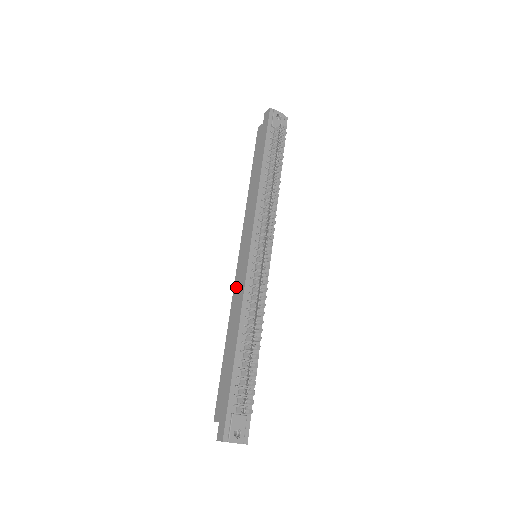
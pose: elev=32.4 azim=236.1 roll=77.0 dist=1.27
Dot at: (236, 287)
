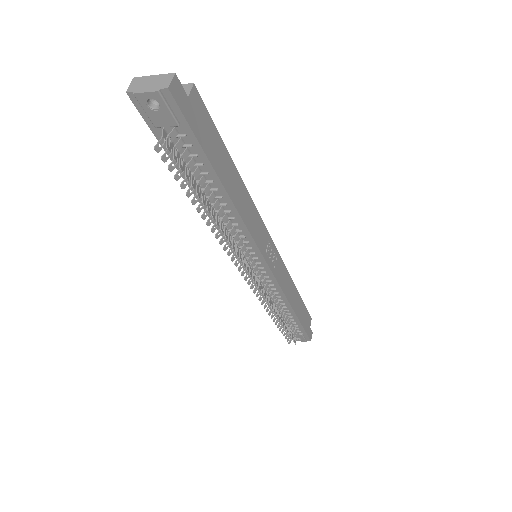
Dot at: occluded
